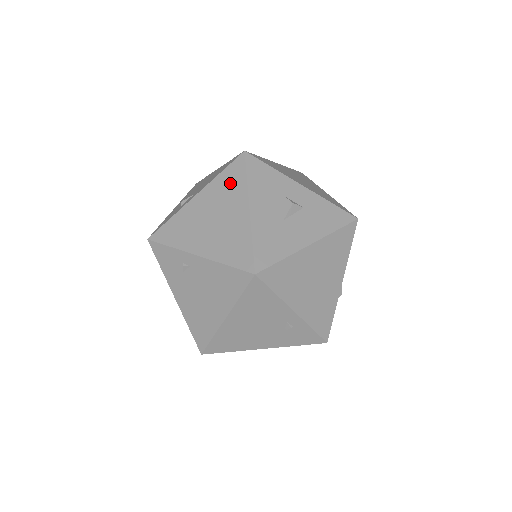
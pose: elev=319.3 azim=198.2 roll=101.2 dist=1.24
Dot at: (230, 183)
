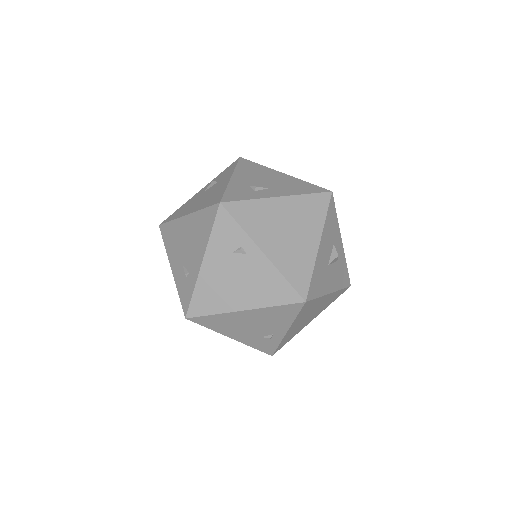
Dot at: (312, 210)
